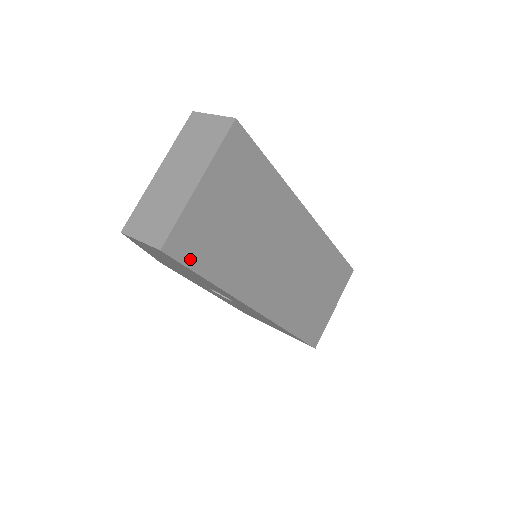
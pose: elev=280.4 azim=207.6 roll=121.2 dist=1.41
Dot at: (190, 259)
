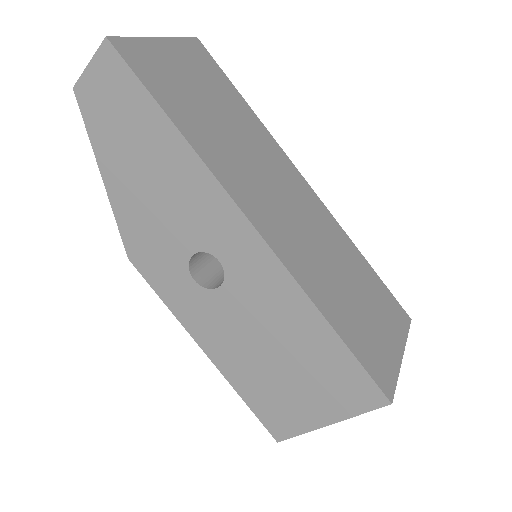
Dot at: (143, 76)
